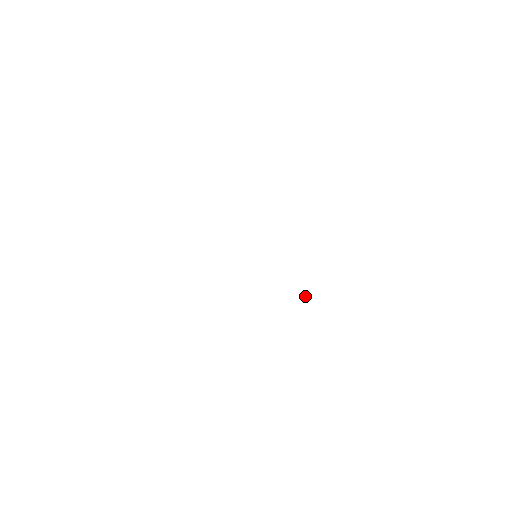
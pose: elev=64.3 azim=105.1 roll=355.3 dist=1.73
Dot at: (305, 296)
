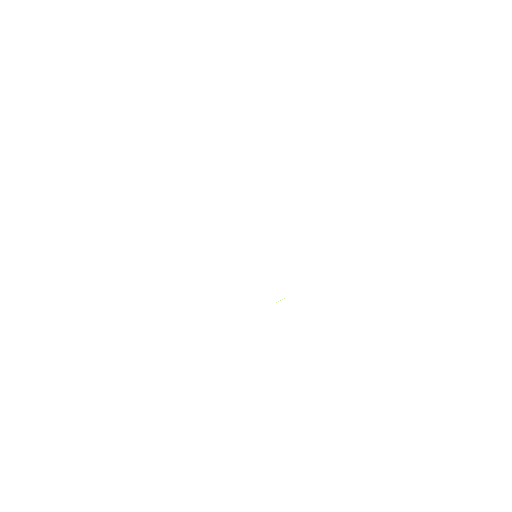
Dot at: (276, 302)
